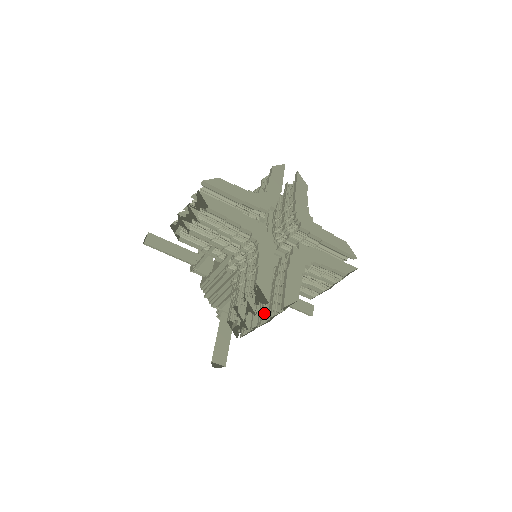
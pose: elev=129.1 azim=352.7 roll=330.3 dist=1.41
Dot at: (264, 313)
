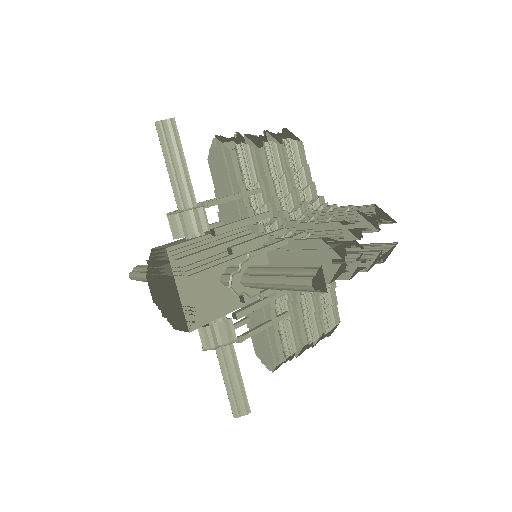
Dot at: occluded
